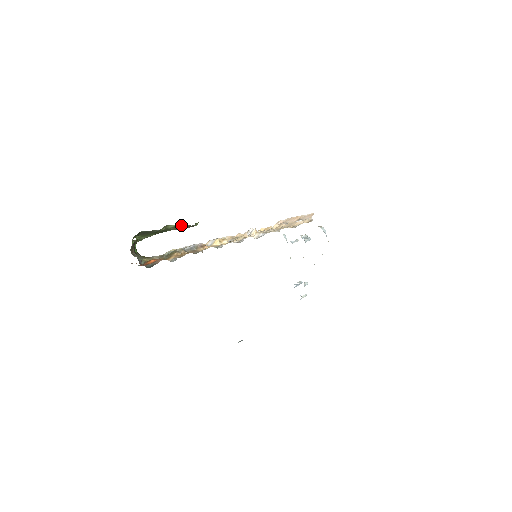
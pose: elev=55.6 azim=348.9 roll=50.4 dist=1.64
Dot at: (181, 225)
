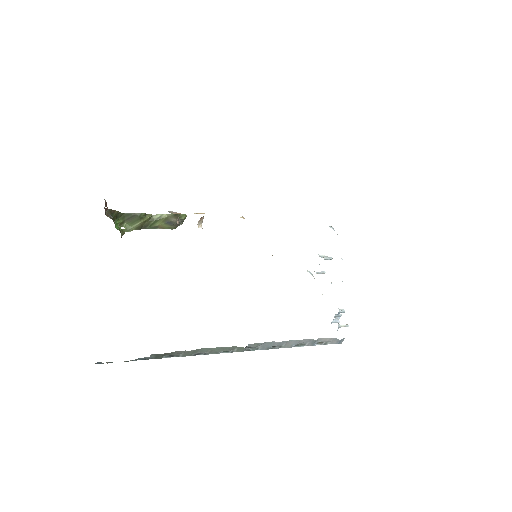
Dot at: (166, 215)
